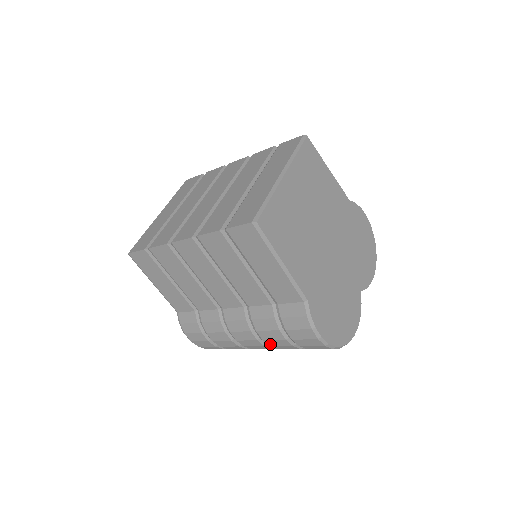
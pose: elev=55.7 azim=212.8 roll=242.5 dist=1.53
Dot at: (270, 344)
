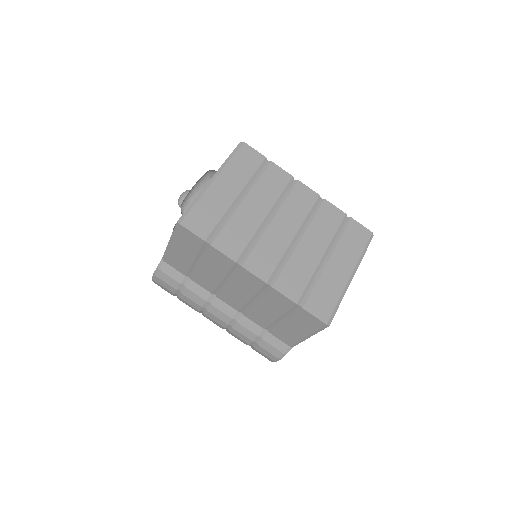
Dot at: (230, 333)
